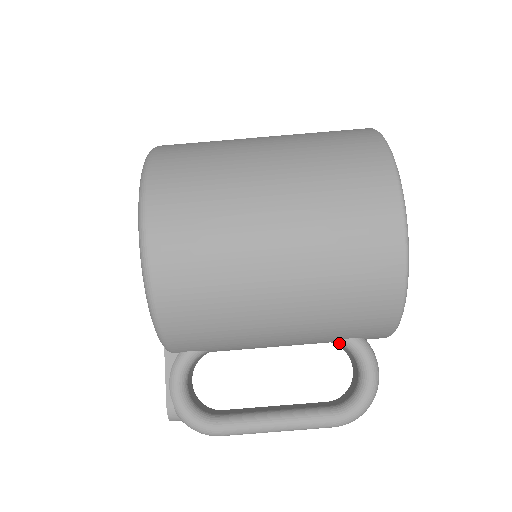
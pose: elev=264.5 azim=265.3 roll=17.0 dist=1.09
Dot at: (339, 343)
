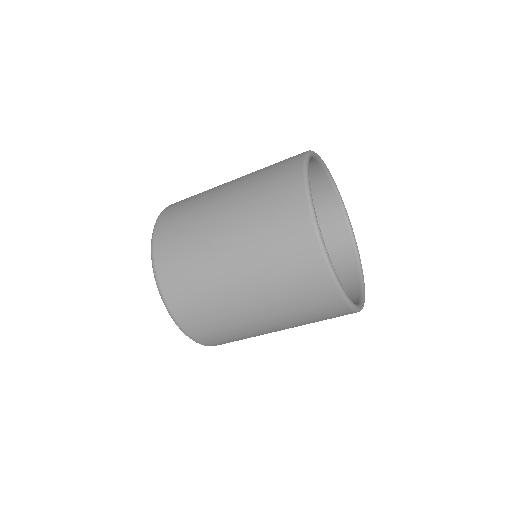
Dot at: occluded
